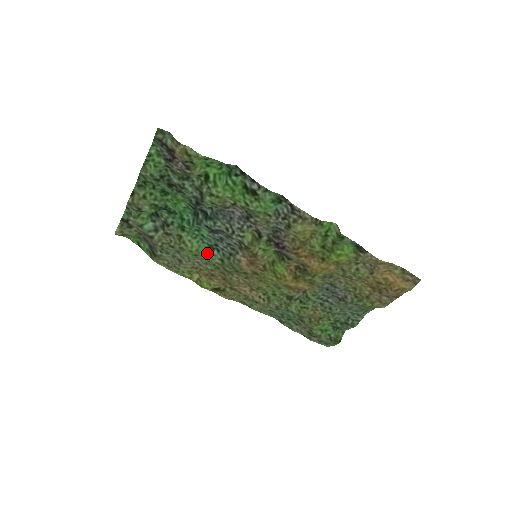
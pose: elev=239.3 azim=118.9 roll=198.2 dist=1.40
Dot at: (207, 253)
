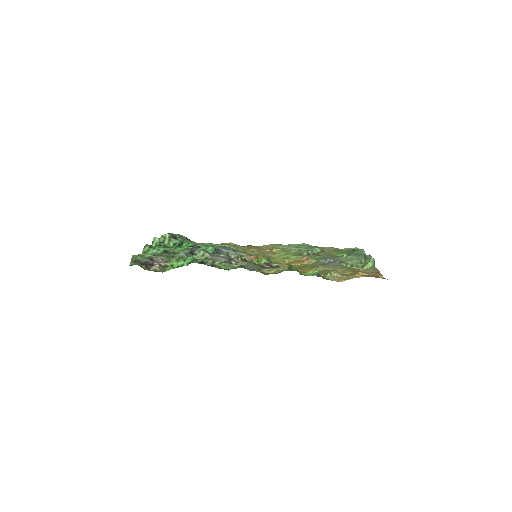
Dot at: occluded
